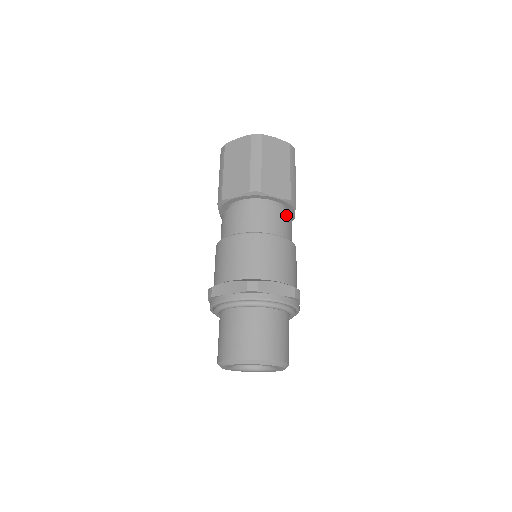
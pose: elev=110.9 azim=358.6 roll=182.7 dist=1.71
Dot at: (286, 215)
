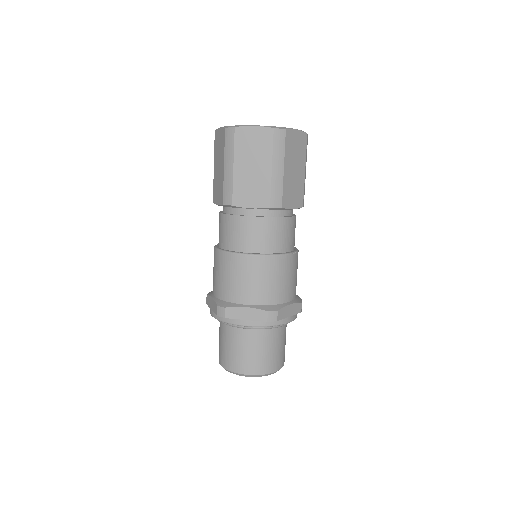
Dot at: (295, 221)
